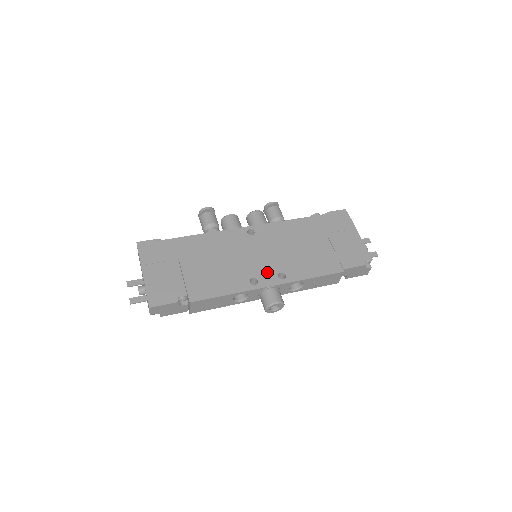
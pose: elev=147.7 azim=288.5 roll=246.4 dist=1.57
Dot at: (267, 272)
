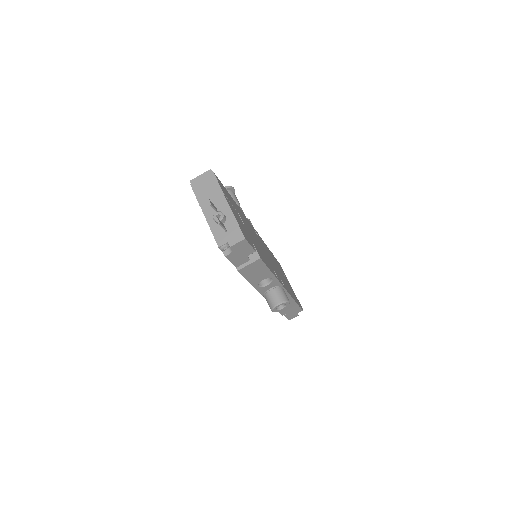
Dot at: occluded
